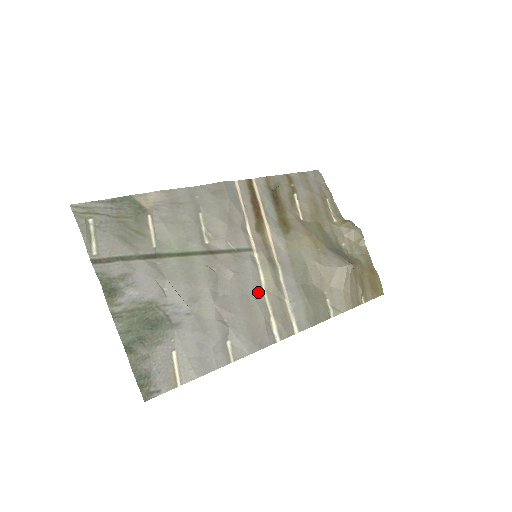
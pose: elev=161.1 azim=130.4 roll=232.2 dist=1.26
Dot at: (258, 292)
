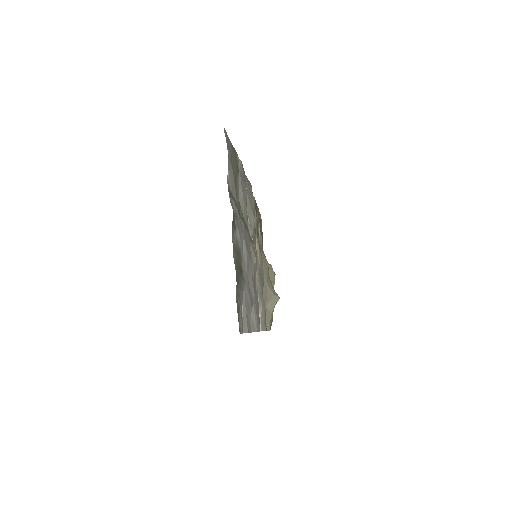
Dot at: occluded
